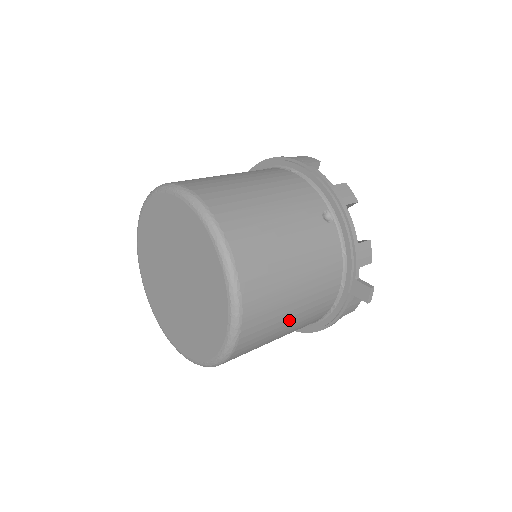
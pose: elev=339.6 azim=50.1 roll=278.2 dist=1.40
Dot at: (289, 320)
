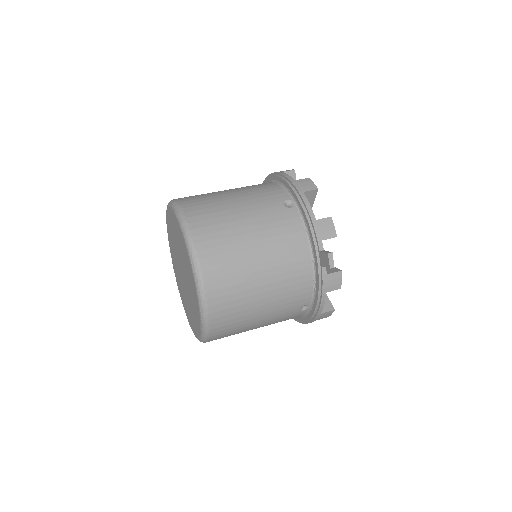
Dot at: (260, 290)
